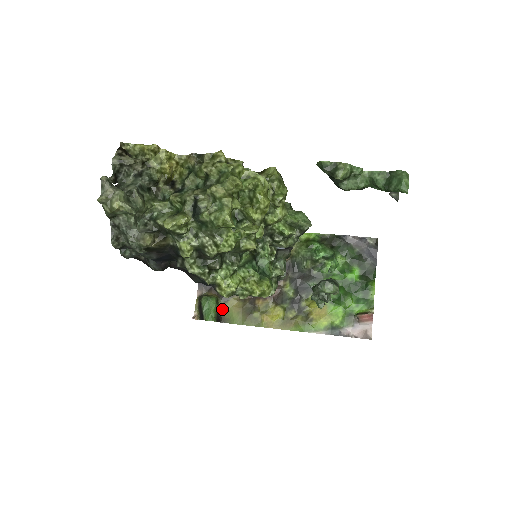
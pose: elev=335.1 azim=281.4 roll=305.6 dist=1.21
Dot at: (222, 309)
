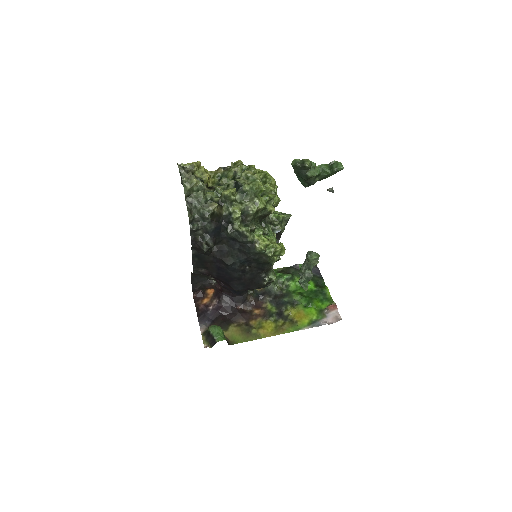
Dot at: (226, 336)
